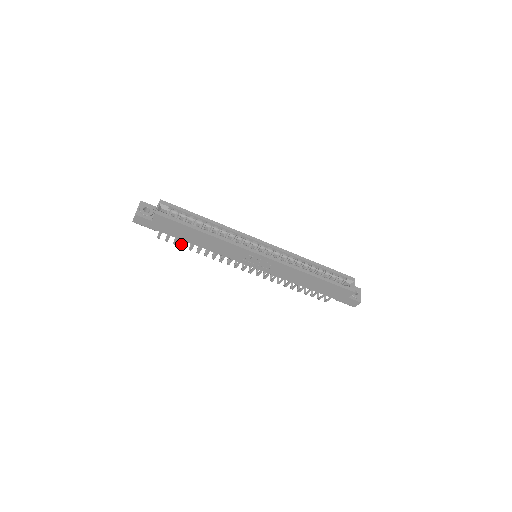
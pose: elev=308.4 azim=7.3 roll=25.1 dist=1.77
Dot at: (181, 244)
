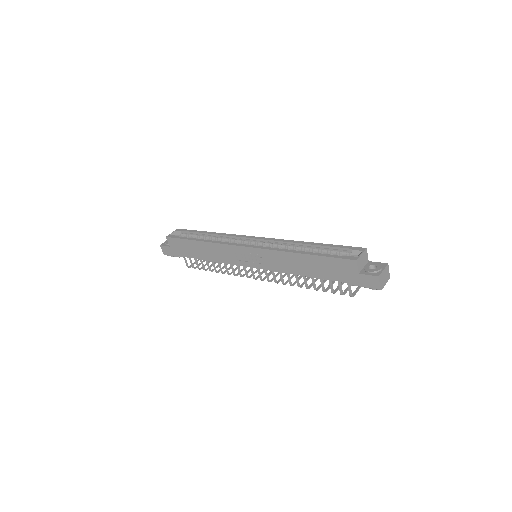
Dot at: (207, 269)
